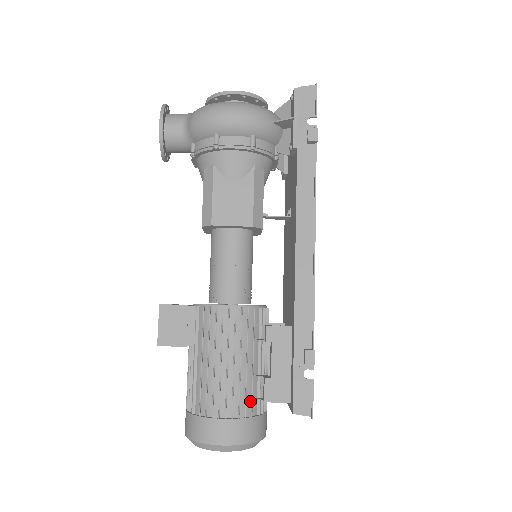
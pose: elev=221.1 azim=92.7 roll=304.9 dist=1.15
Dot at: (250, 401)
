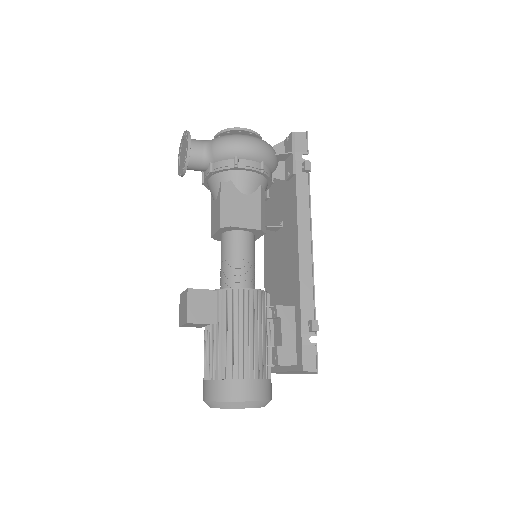
Dot at: (265, 366)
